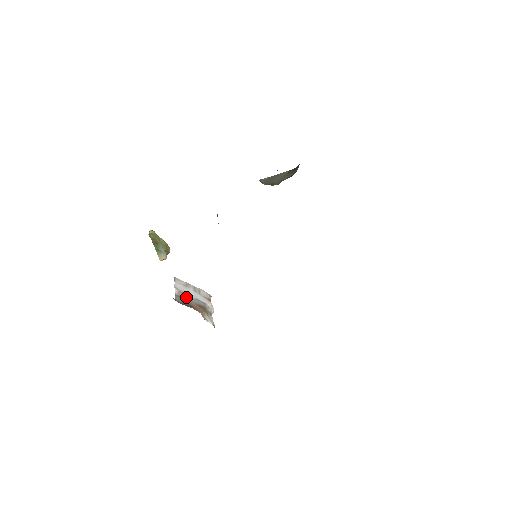
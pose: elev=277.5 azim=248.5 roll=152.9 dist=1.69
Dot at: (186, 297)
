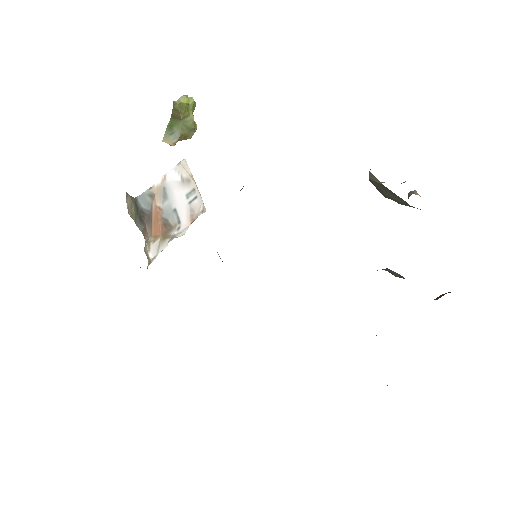
Dot at: (161, 200)
